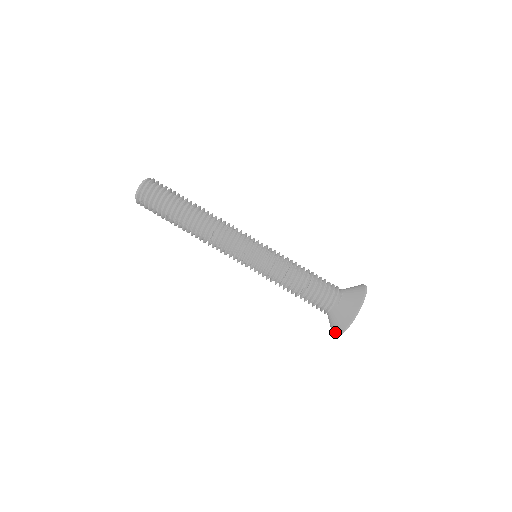
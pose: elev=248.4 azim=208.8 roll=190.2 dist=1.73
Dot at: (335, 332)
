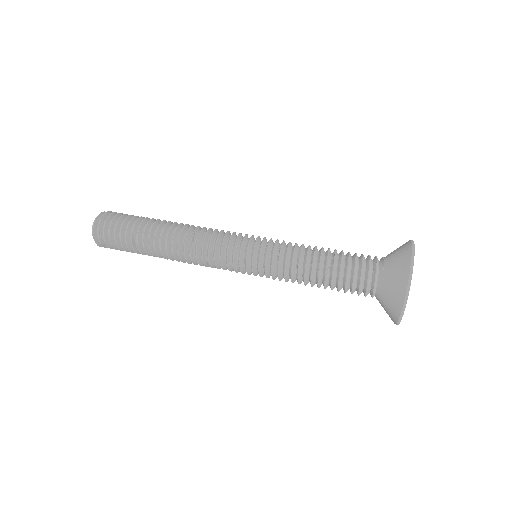
Dot at: (397, 305)
